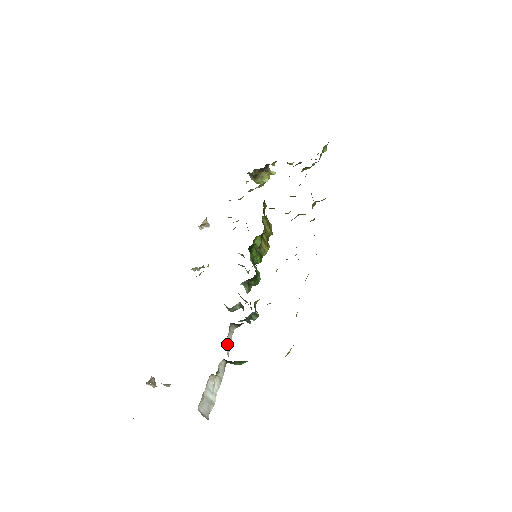
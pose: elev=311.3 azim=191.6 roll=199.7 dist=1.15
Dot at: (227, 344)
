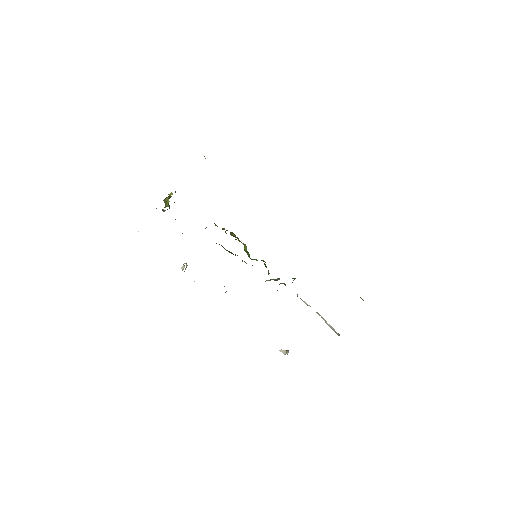
Dot at: (306, 304)
